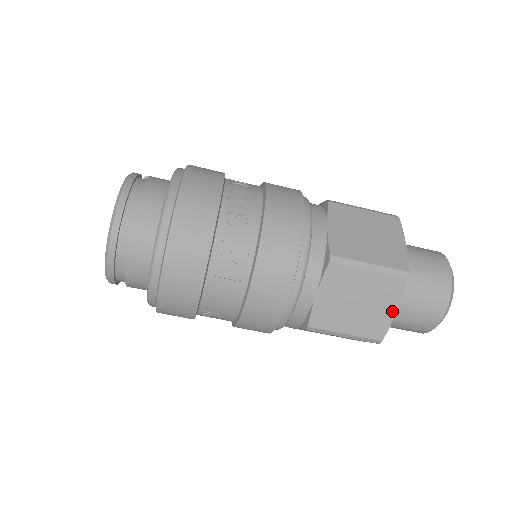
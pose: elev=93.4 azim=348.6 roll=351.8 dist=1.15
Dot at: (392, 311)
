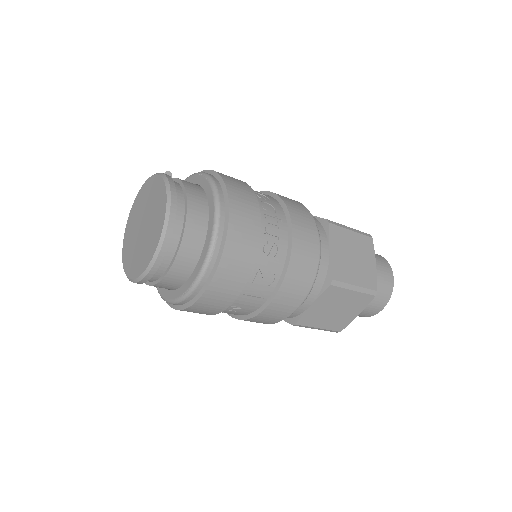
Dot at: (356, 315)
